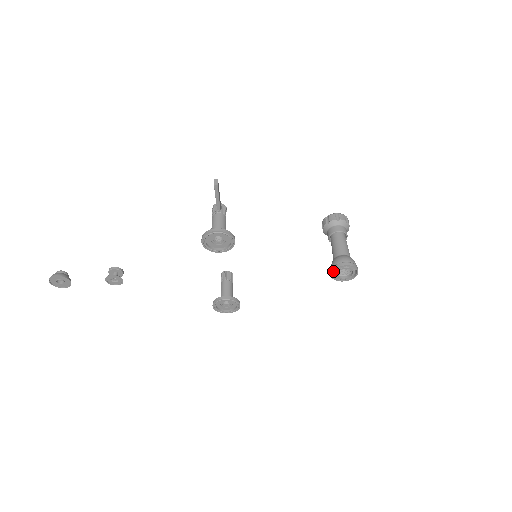
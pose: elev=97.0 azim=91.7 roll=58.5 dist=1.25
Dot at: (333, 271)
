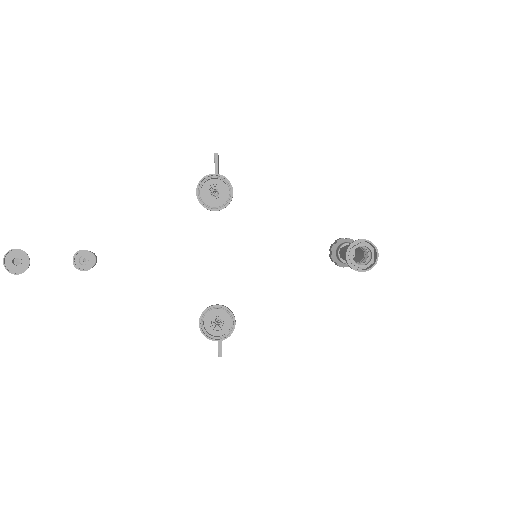
Dot at: (348, 251)
